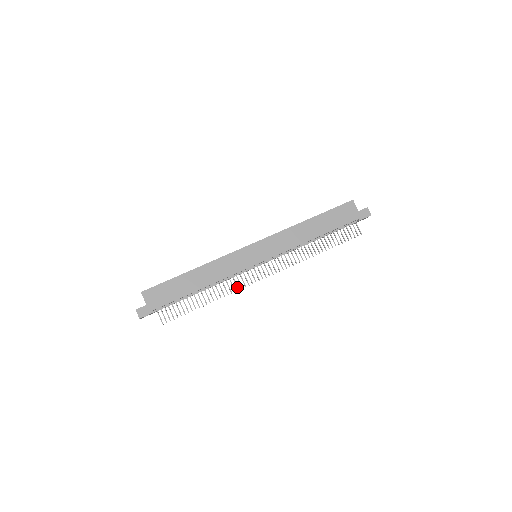
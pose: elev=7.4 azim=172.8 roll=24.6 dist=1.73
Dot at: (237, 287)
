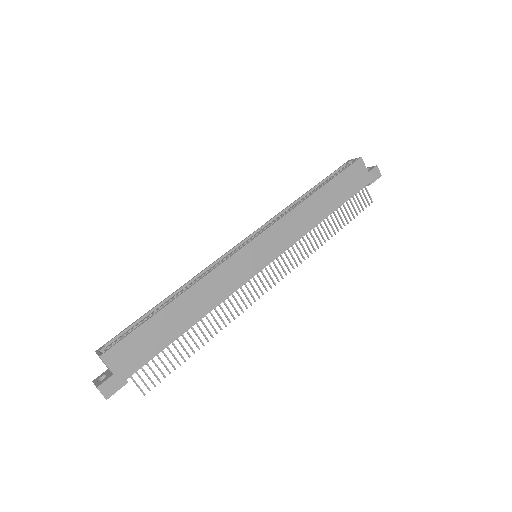
Dot at: (241, 308)
